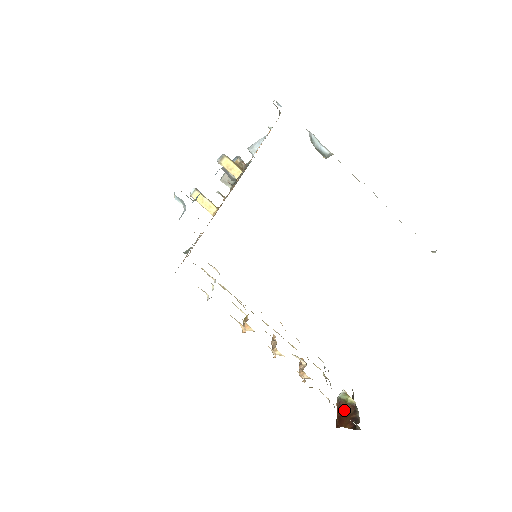
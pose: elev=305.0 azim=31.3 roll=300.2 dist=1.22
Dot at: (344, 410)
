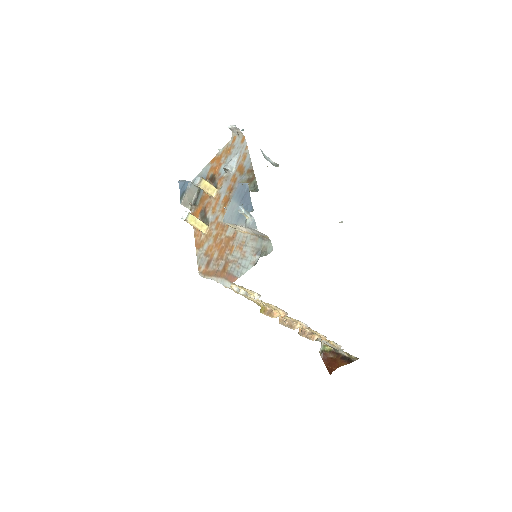
Dot at: (330, 357)
